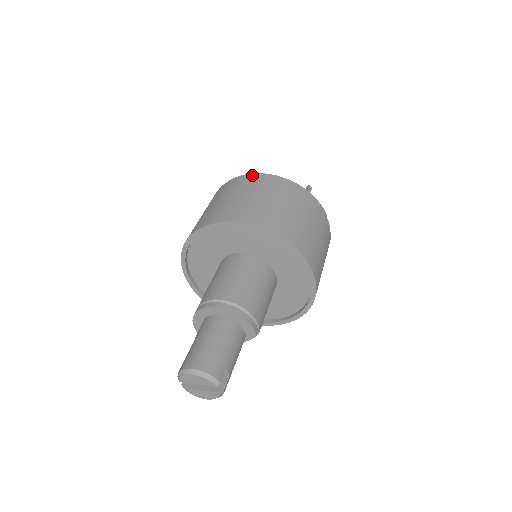
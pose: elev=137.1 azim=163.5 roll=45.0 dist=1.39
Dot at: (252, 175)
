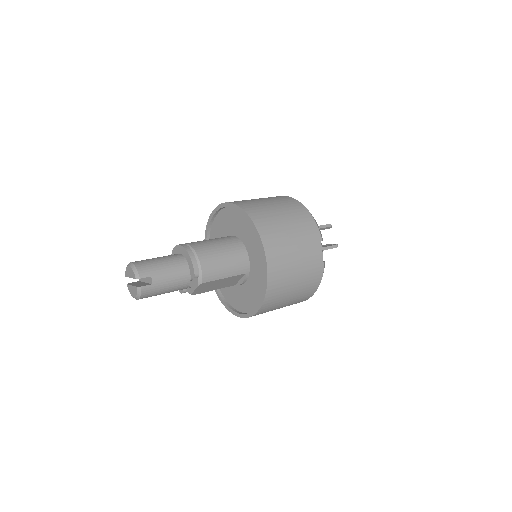
Dot at: occluded
